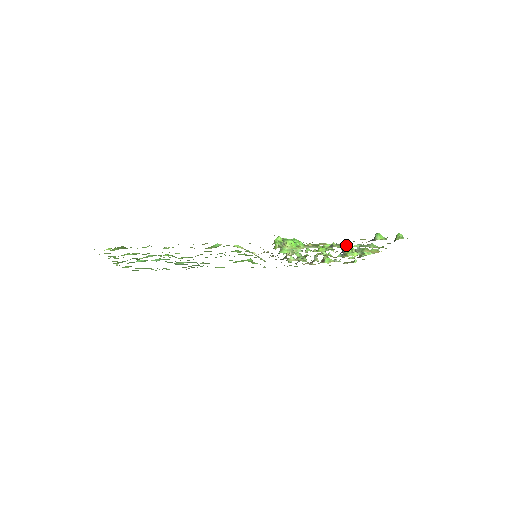
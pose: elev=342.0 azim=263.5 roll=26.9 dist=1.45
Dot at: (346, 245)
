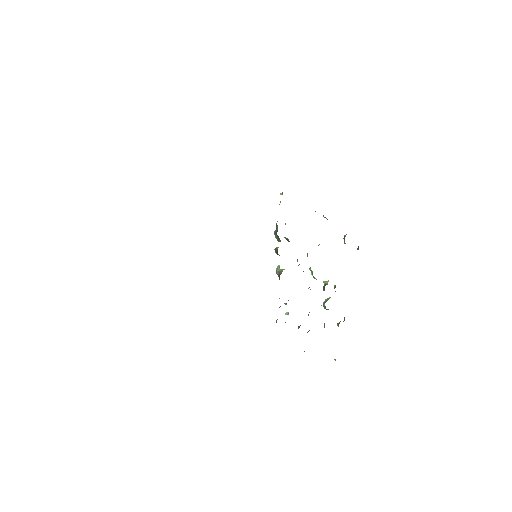
Dot at: (325, 281)
